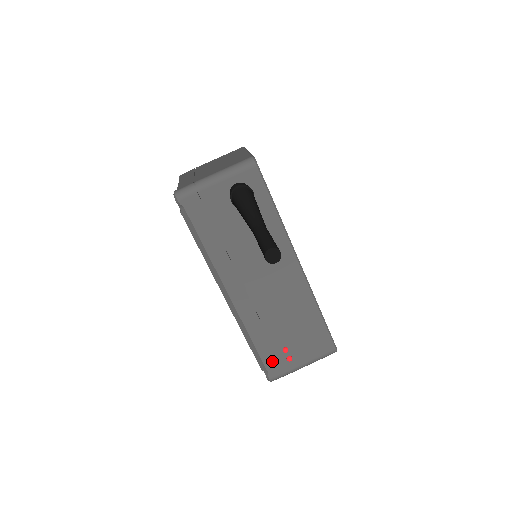
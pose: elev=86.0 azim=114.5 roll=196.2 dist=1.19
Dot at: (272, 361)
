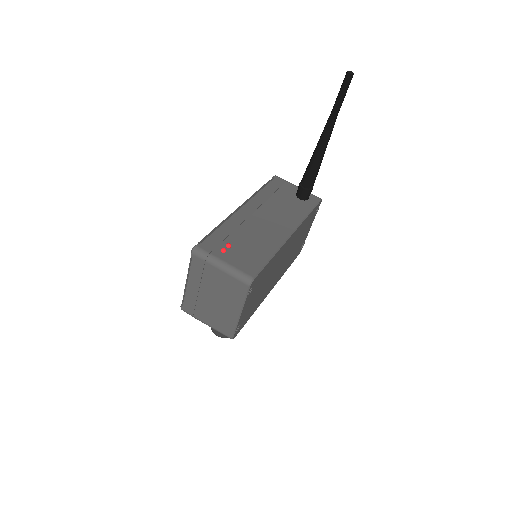
Dot at: (213, 242)
